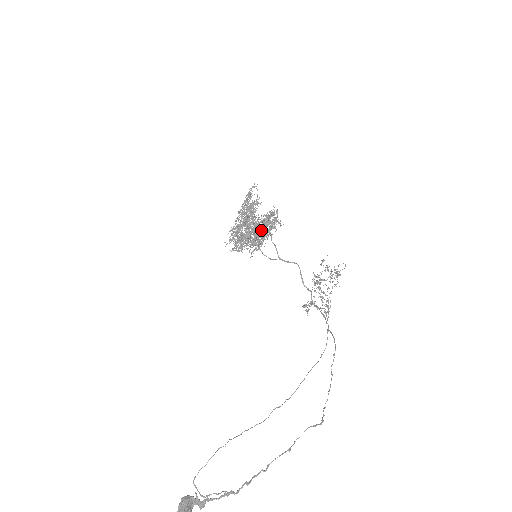
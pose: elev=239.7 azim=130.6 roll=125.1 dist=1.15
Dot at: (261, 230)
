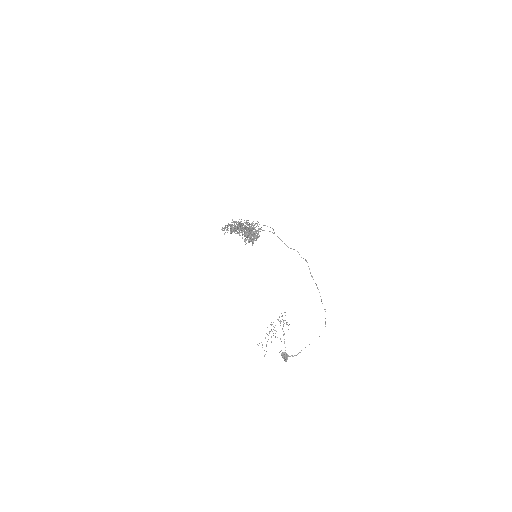
Dot at: occluded
